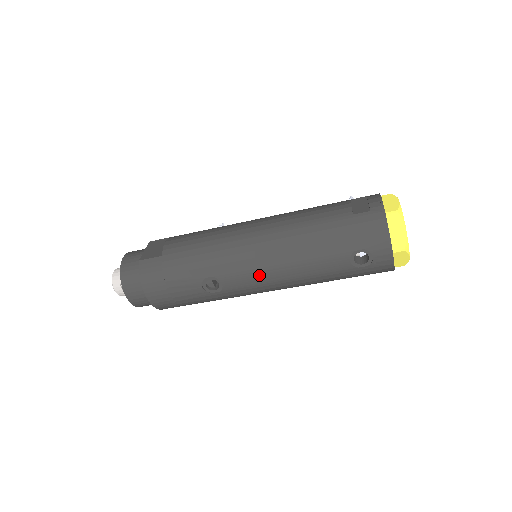
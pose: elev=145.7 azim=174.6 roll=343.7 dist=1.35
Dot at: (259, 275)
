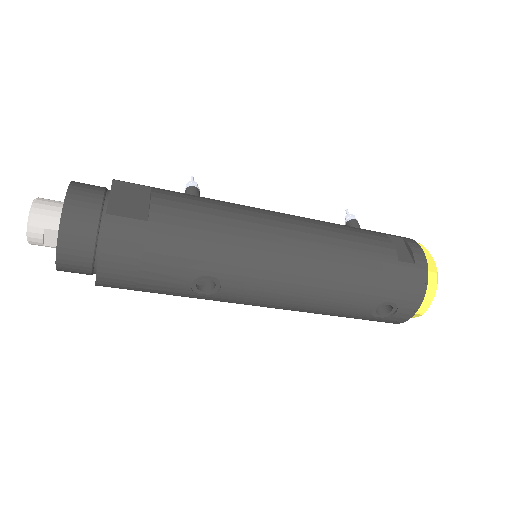
Dot at: (273, 293)
